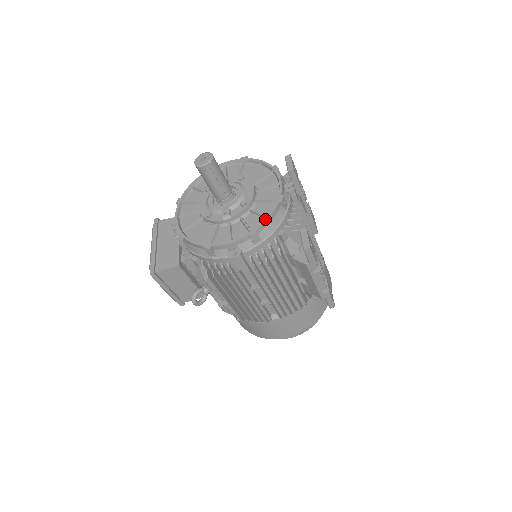
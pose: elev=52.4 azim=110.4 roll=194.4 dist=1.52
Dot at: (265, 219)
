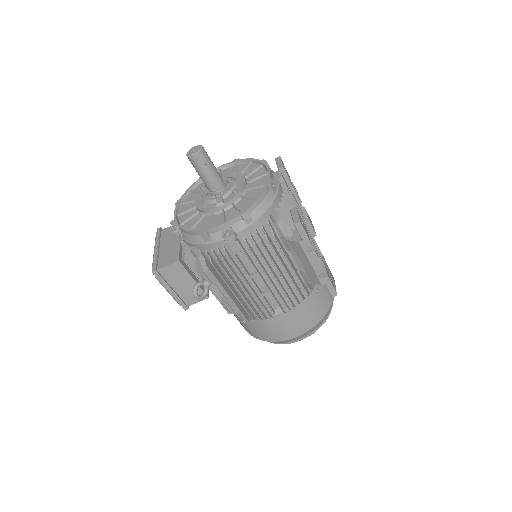
Dot at: (255, 200)
